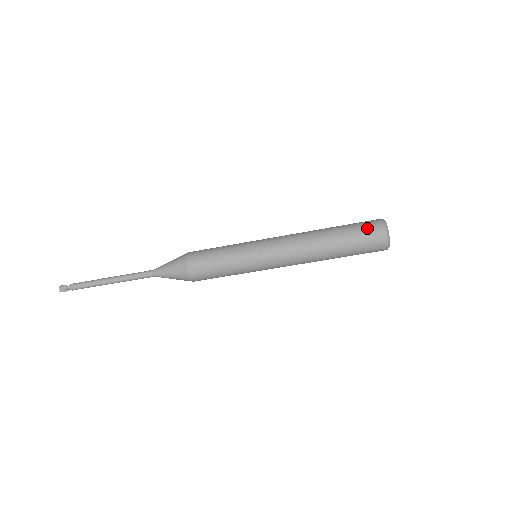
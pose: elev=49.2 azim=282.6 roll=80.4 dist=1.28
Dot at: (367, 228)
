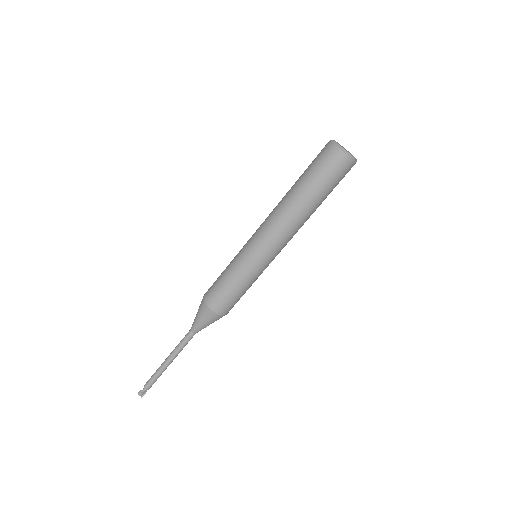
Dot at: (325, 163)
